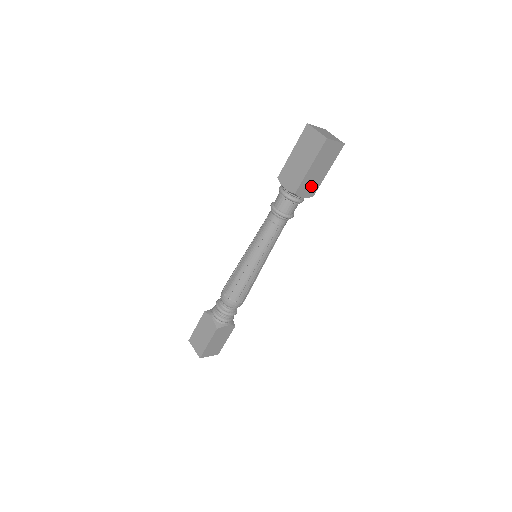
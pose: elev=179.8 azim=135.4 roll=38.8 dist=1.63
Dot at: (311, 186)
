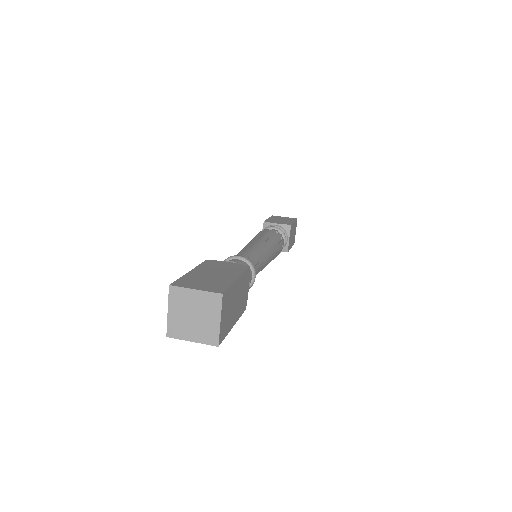
Dot at: occluded
